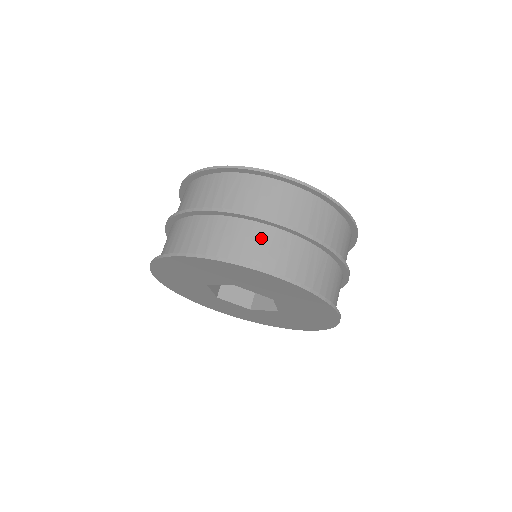
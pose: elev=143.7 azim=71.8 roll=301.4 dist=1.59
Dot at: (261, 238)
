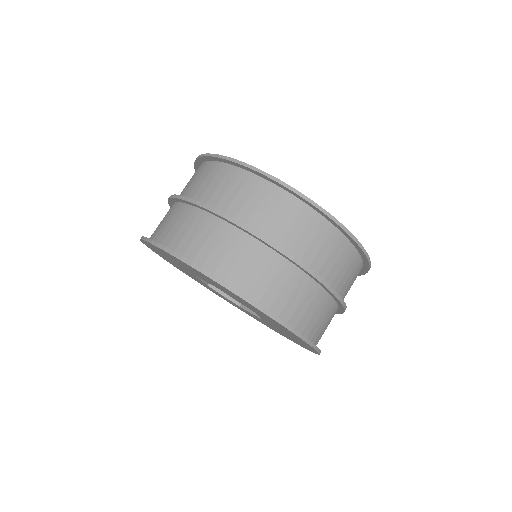
Dot at: (246, 253)
